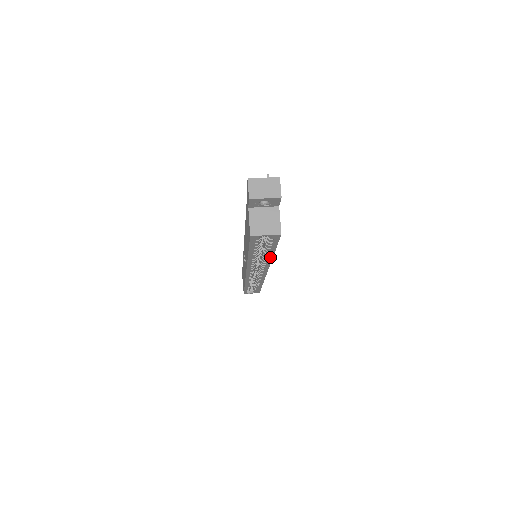
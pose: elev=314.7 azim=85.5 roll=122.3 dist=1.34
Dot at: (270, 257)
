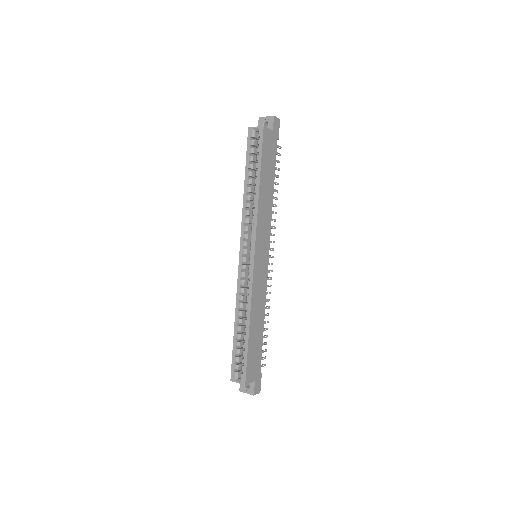
Dot at: (258, 190)
